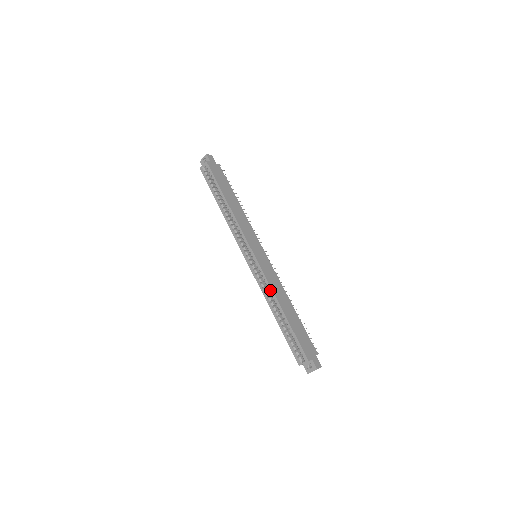
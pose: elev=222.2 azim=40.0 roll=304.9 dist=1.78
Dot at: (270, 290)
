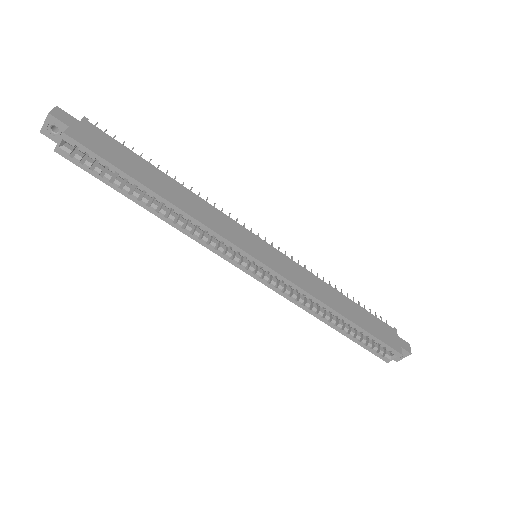
Dot at: (312, 300)
